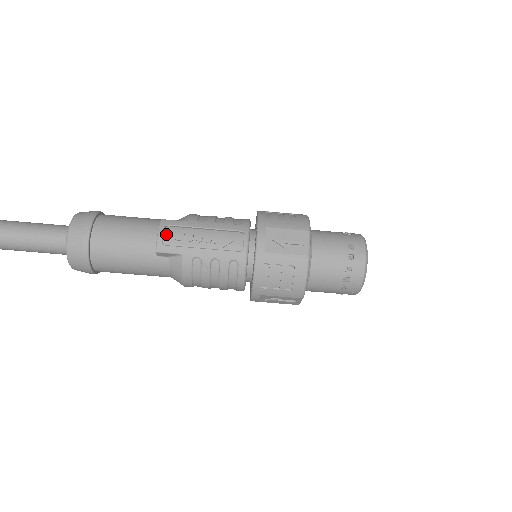
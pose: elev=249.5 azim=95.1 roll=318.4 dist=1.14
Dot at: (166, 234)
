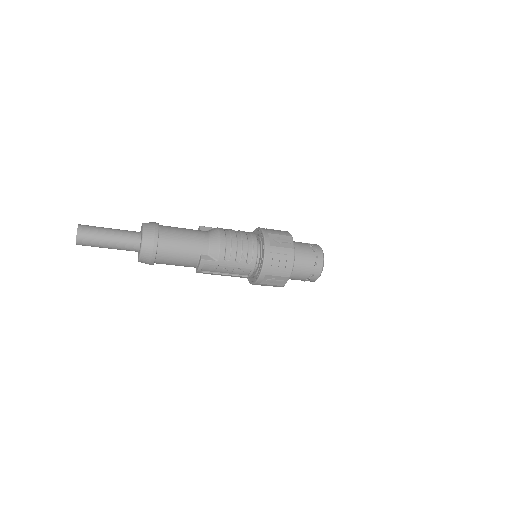
Dot at: (203, 267)
